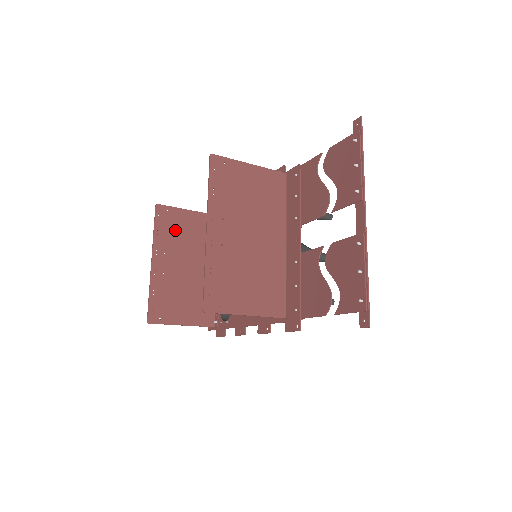
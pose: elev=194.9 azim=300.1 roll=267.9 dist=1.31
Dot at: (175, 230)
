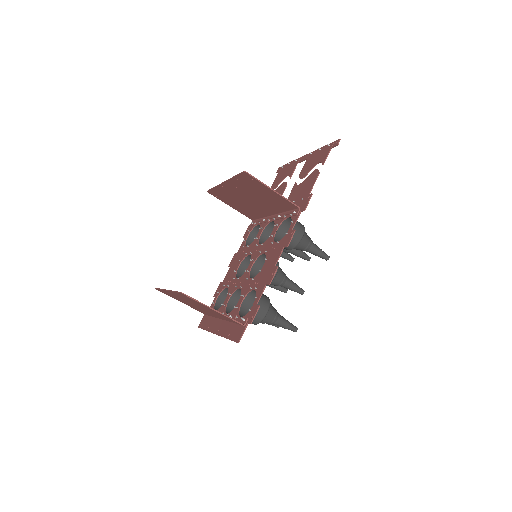
Dot at: occluded
